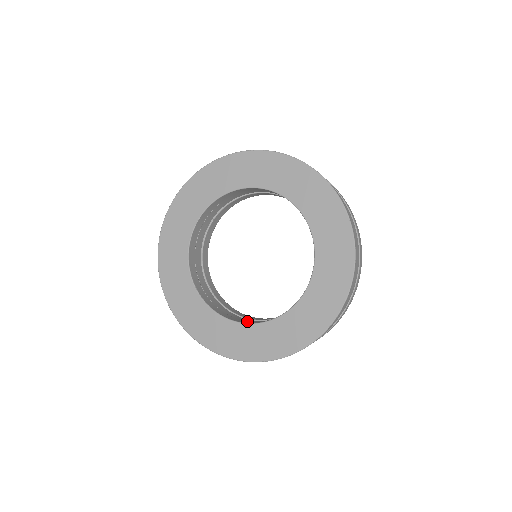
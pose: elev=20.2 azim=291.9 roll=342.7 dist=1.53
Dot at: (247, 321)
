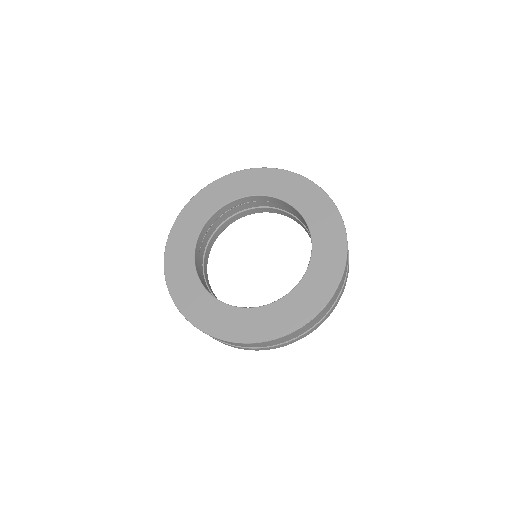
Dot at: occluded
